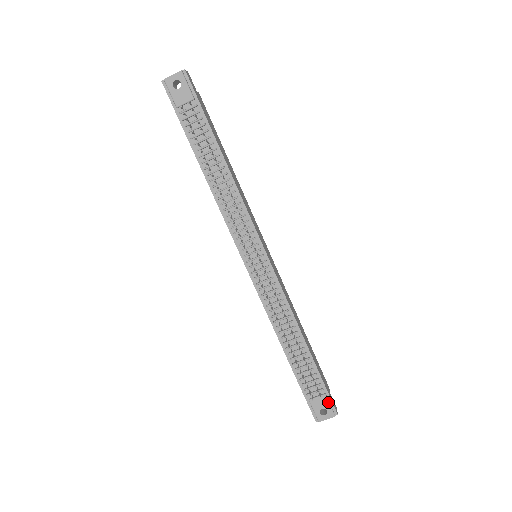
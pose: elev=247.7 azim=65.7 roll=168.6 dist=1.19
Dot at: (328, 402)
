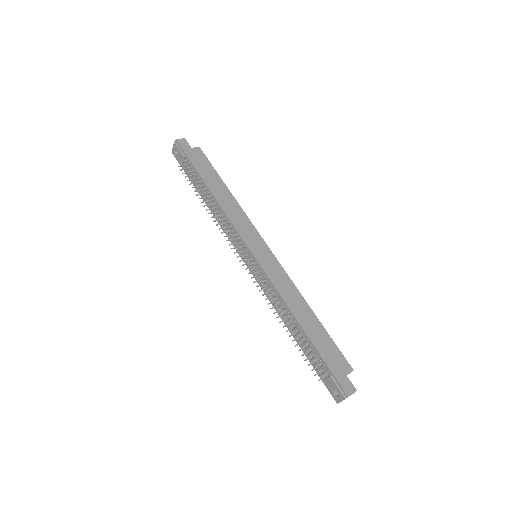
Dot at: (335, 383)
